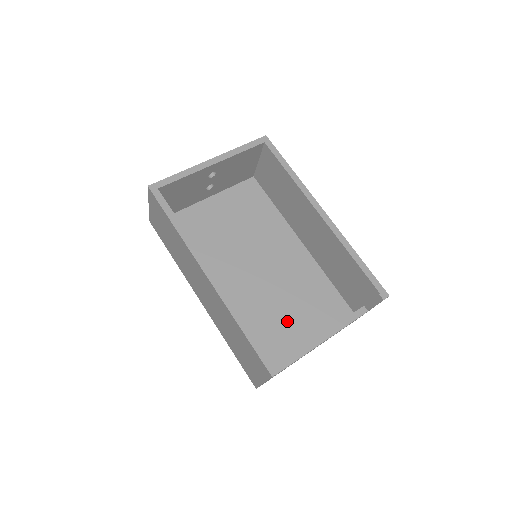
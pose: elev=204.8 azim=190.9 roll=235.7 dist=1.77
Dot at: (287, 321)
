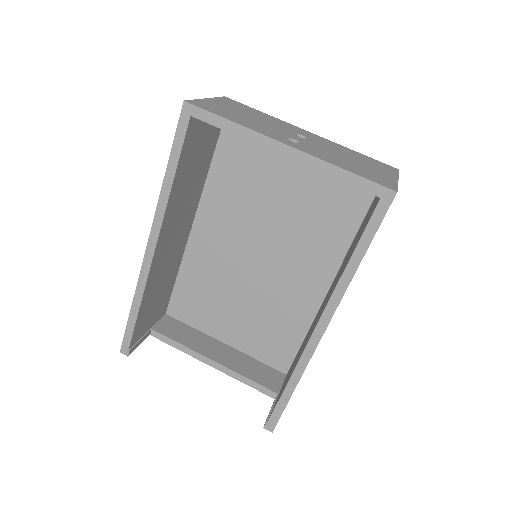
Dot at: (229, 314)
